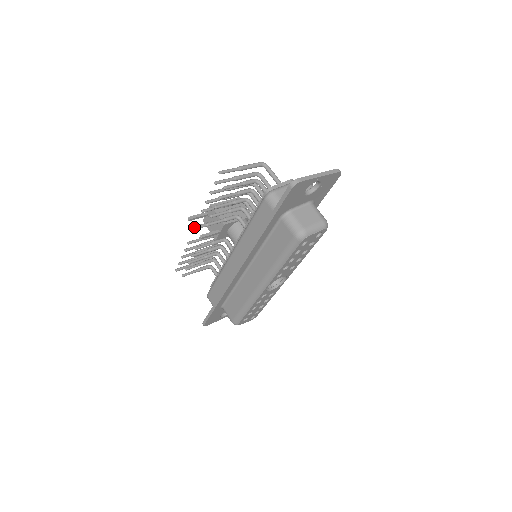
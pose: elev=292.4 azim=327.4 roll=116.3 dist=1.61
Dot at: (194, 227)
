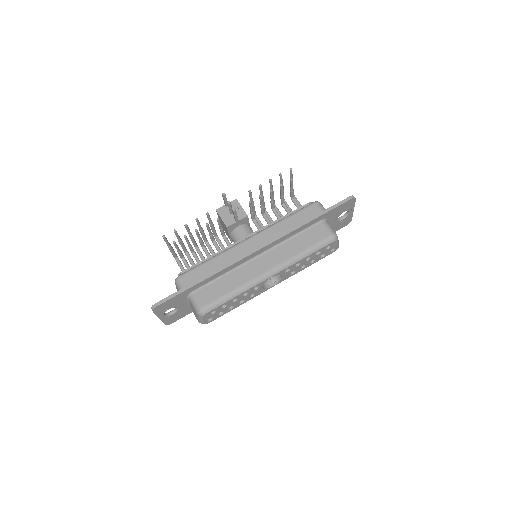
Dot at: (229, 201)
